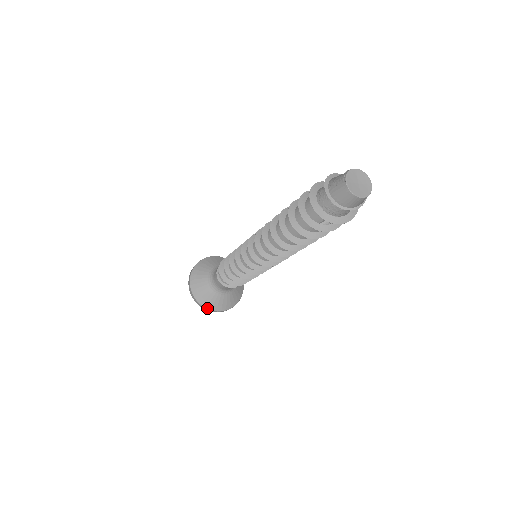
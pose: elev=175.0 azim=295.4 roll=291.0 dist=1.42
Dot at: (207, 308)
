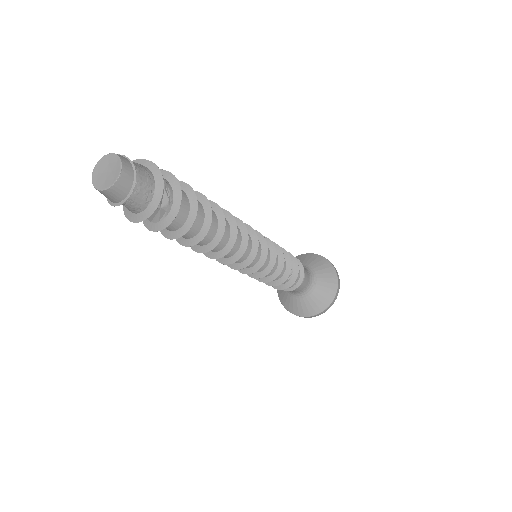
Dot at: (290, 311)
